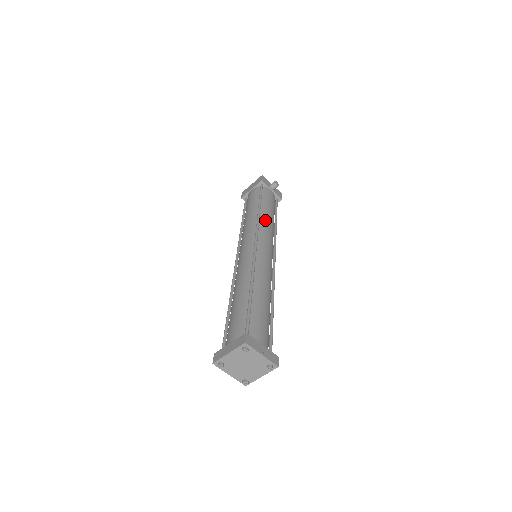
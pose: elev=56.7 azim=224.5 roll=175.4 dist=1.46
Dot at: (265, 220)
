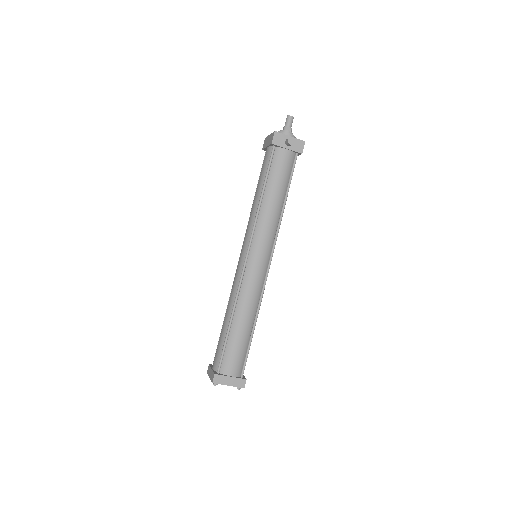
Dot at: (265, 215)
